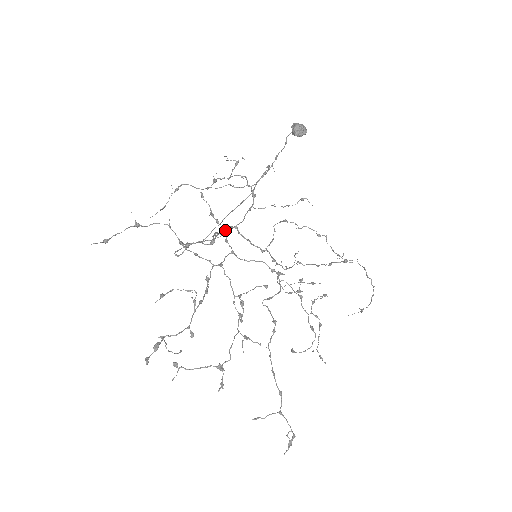
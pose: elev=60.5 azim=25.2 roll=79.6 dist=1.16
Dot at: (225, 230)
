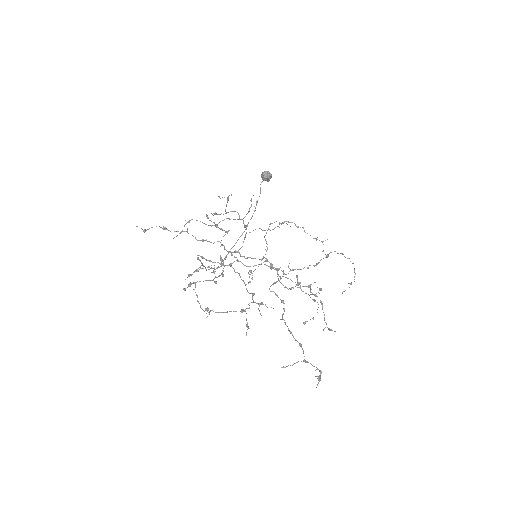
Dot at: (228, 231)
